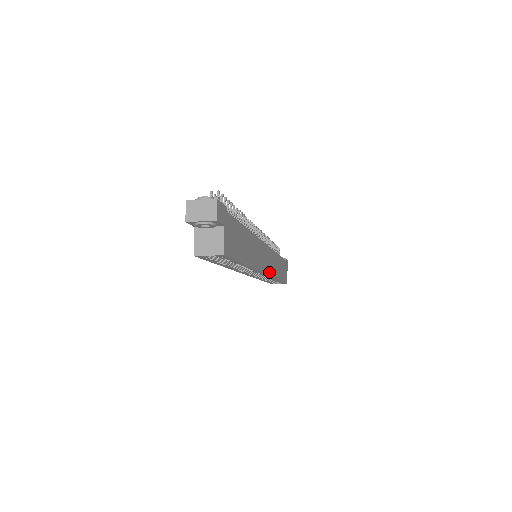
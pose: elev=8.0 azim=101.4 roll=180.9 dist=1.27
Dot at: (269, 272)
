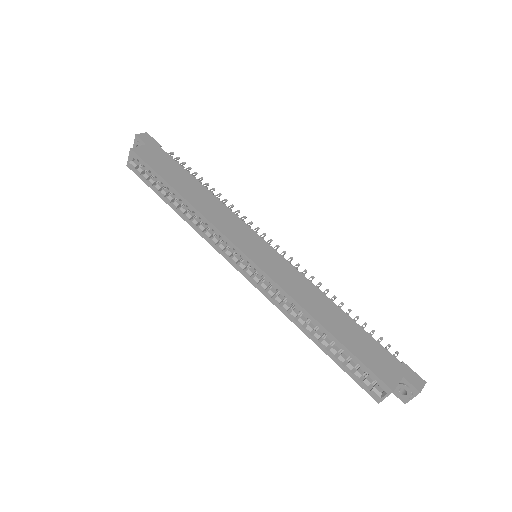
Dot at: (266, 269)
